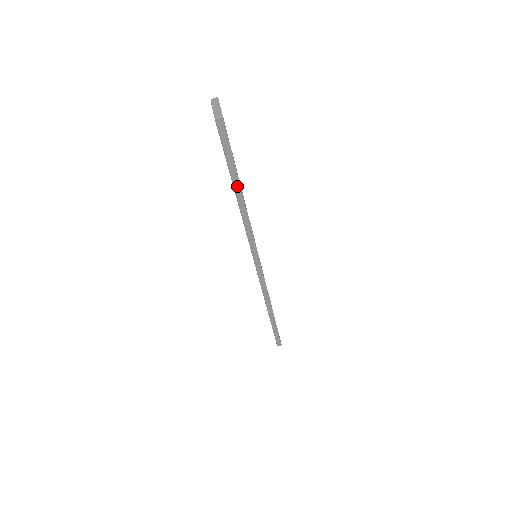
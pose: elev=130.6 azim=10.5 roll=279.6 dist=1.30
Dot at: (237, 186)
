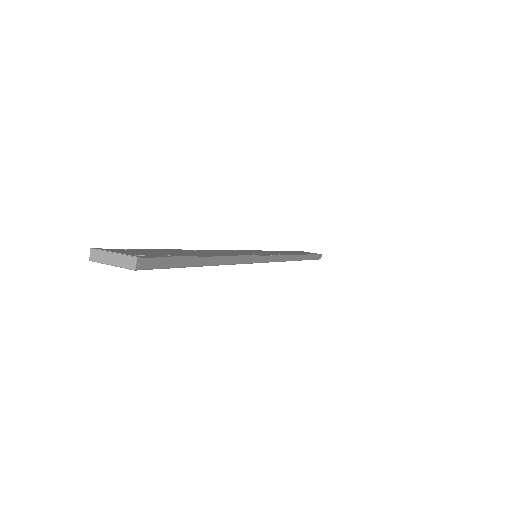
Dot at: (207, 261)
